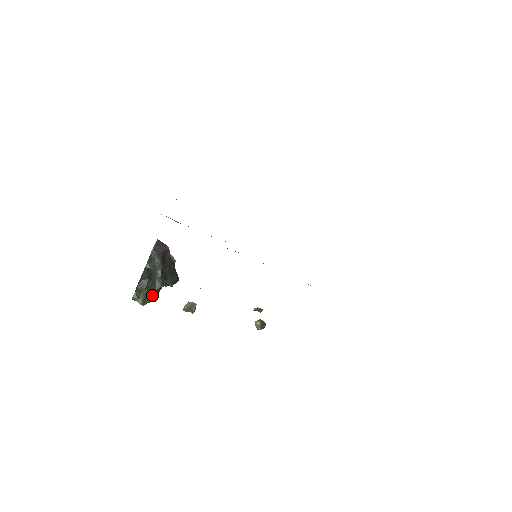
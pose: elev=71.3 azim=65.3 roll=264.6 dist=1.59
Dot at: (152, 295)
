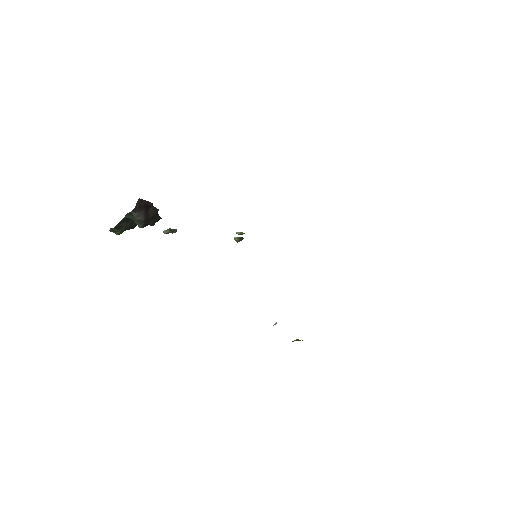
Dot at: (130, 228)
